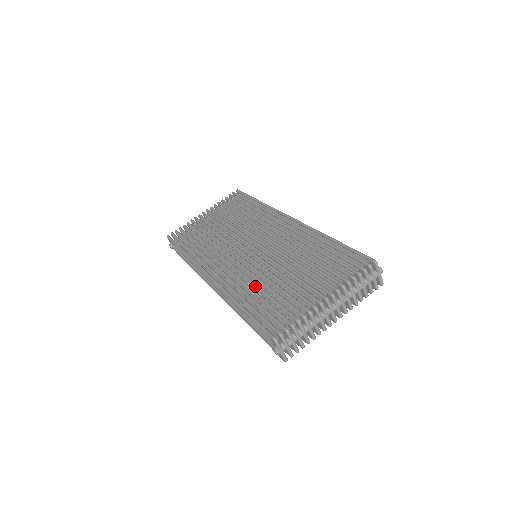
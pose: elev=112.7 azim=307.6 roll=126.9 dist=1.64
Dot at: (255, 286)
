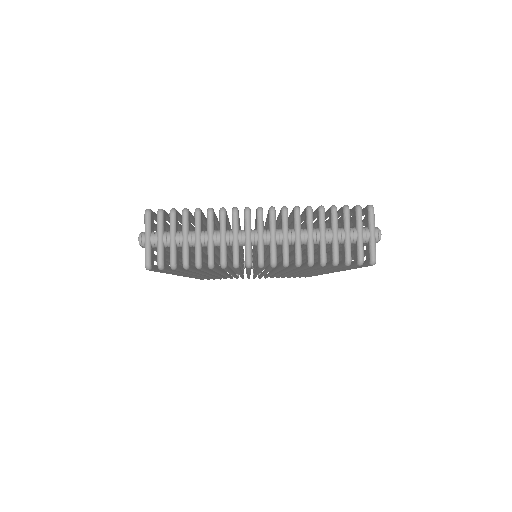
Dot at: occluded
